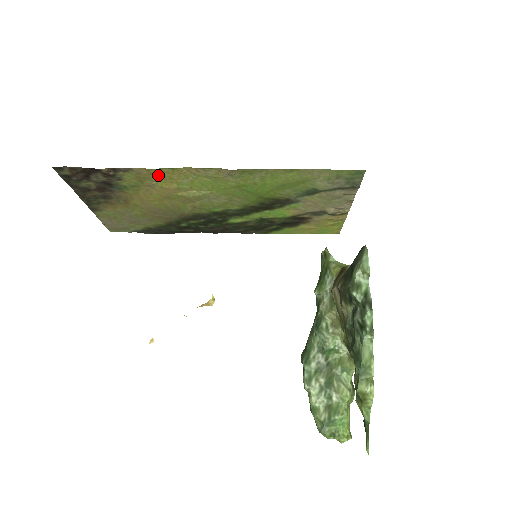
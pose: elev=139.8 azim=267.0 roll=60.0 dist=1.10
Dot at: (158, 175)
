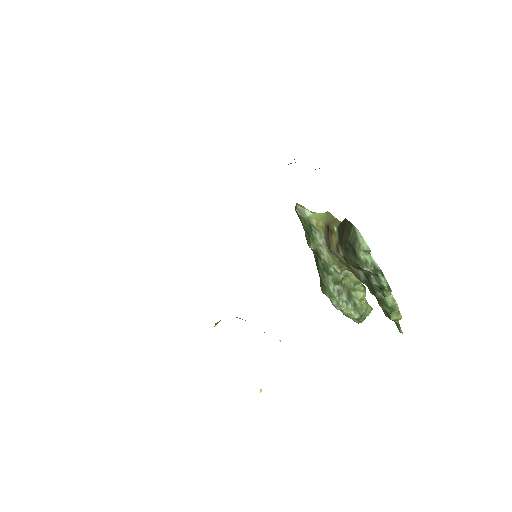
Dot at: occluded
